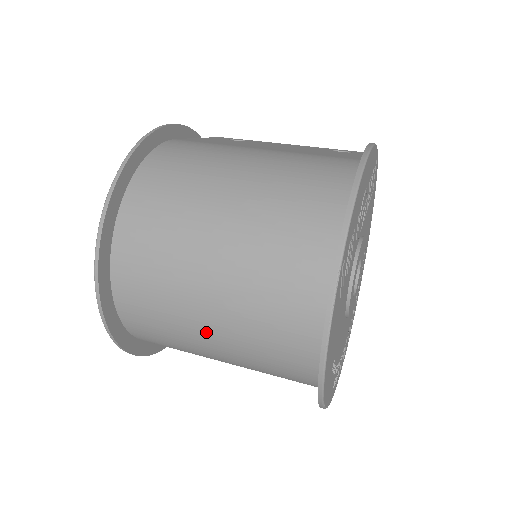
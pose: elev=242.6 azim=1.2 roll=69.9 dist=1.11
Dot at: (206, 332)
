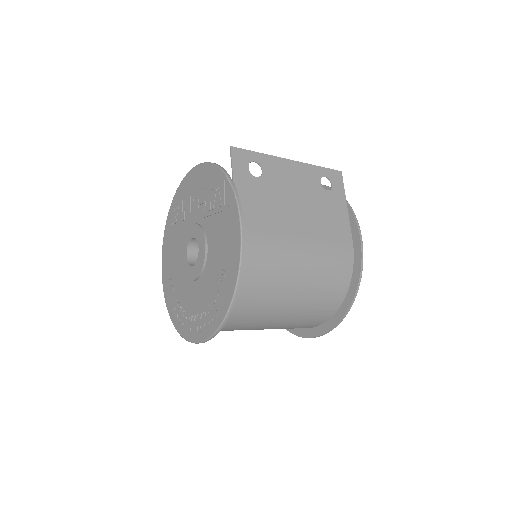
Dot at: occluded
